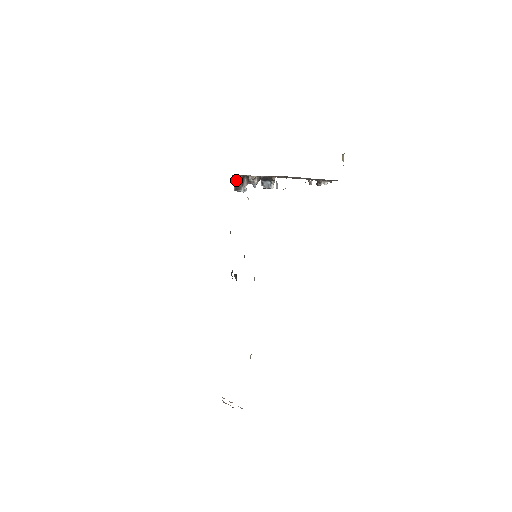
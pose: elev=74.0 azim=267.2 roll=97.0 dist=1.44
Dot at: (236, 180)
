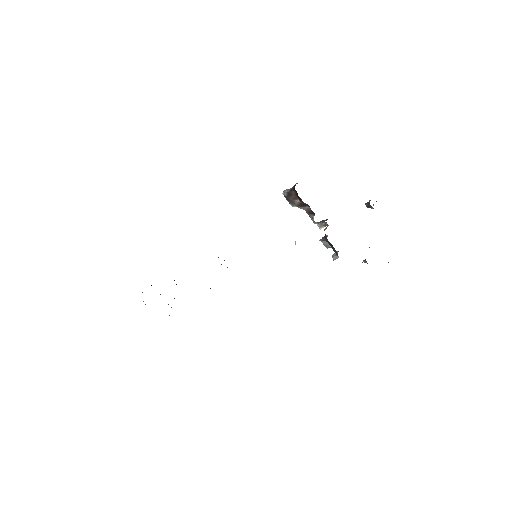
Dot at: (296, 195)
